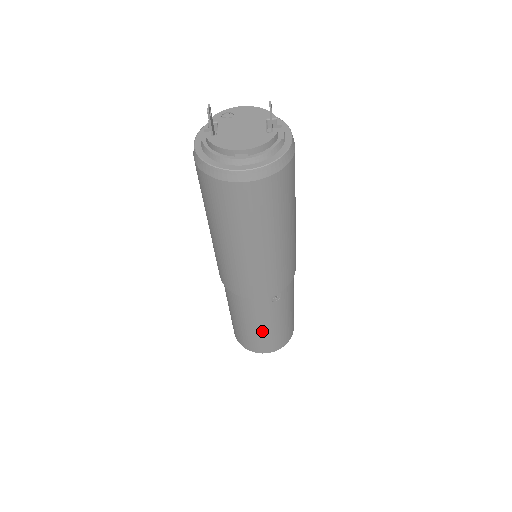
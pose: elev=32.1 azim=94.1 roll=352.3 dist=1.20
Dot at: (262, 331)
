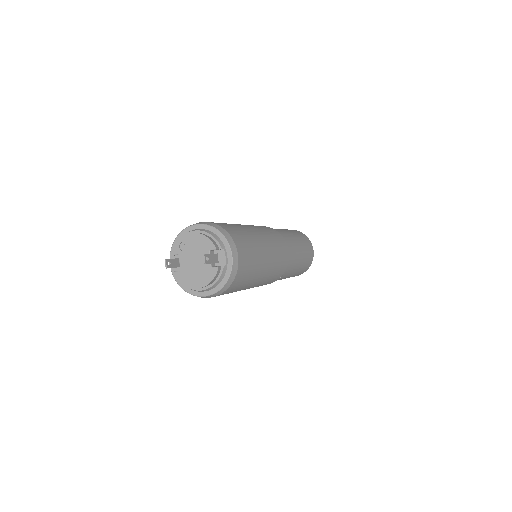
Dot at: occluded
